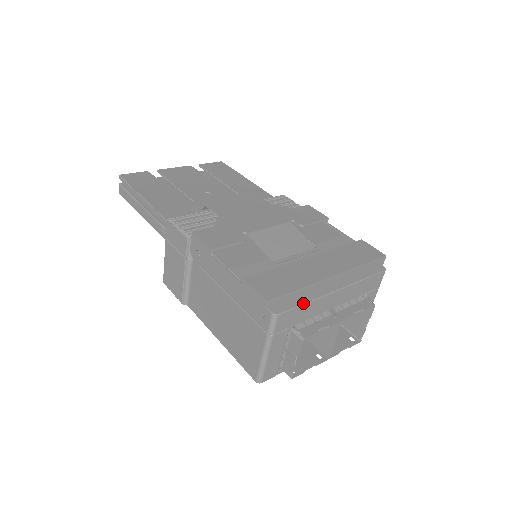
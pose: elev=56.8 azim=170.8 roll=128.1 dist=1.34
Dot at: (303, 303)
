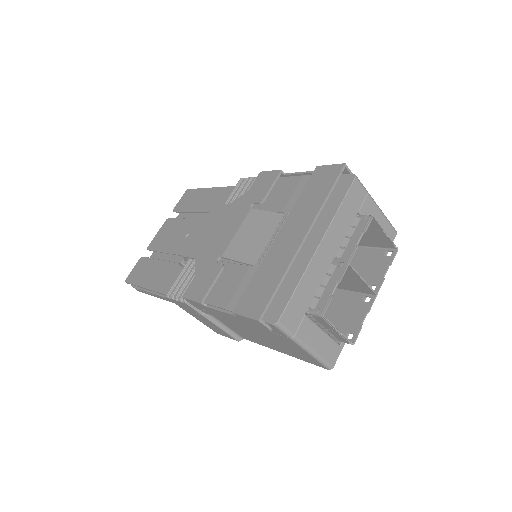
Dot at: (294, 289)
